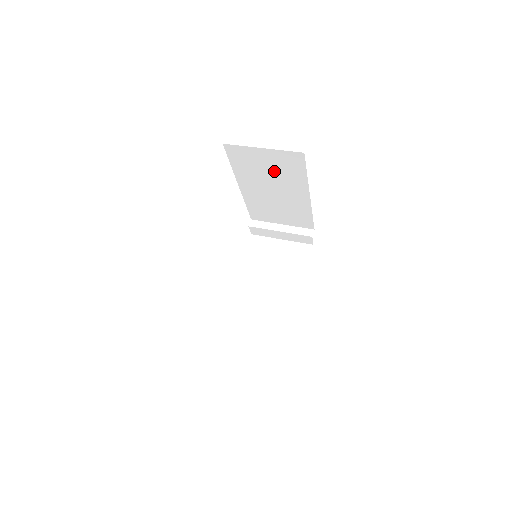
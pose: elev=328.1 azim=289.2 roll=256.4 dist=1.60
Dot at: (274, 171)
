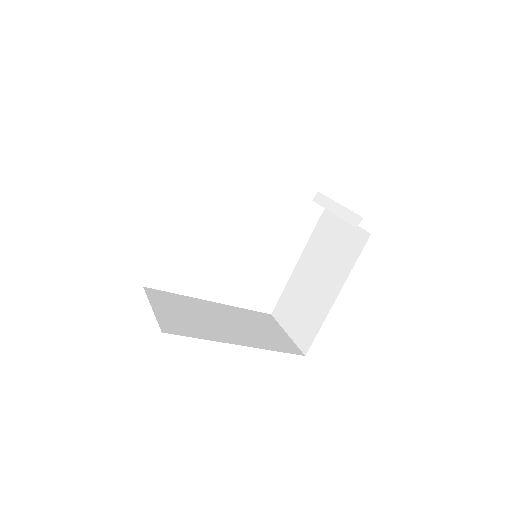
Dot at: occluded
